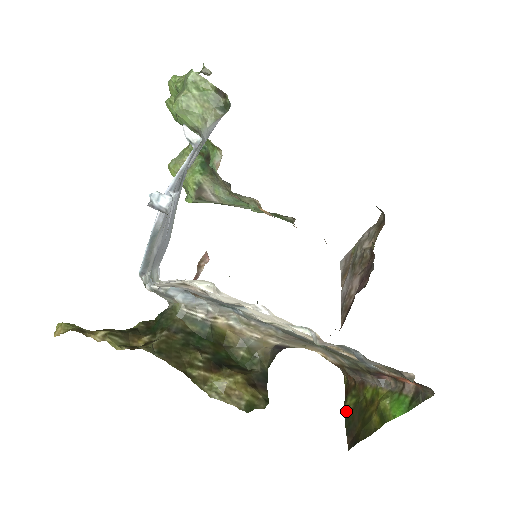
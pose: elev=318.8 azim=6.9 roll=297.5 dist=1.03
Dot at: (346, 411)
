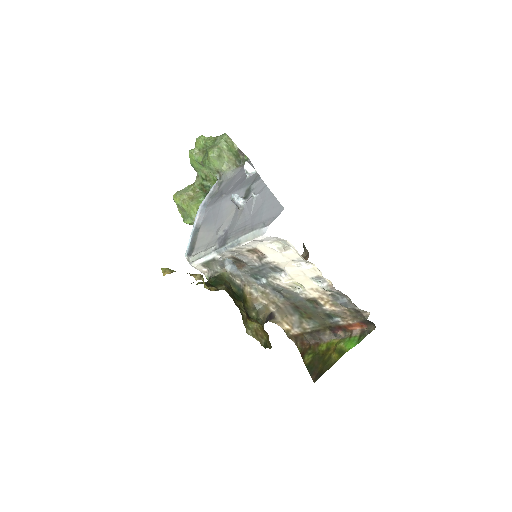
Dot at: (306, 363)
